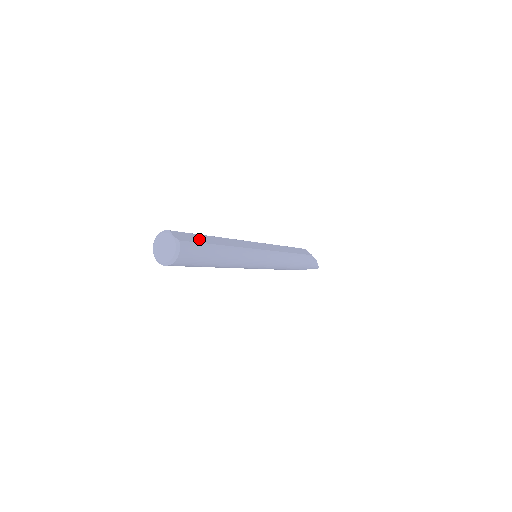
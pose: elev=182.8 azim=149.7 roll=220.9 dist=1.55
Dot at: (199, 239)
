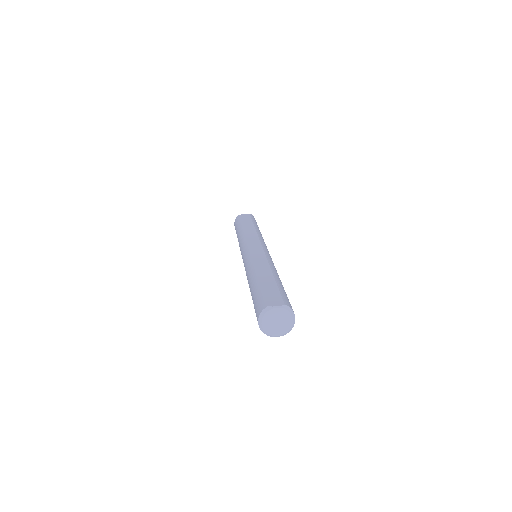
Dot at: (272, 288)
